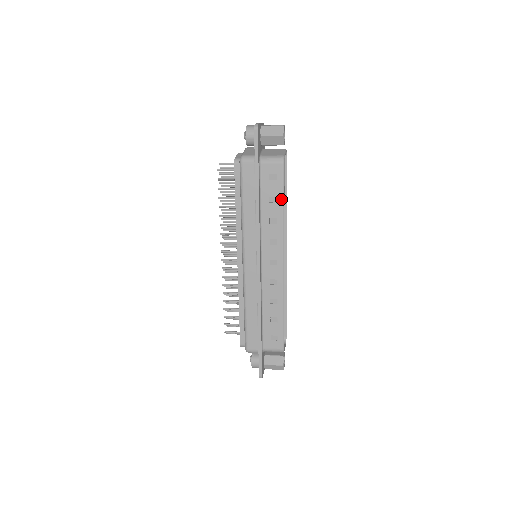
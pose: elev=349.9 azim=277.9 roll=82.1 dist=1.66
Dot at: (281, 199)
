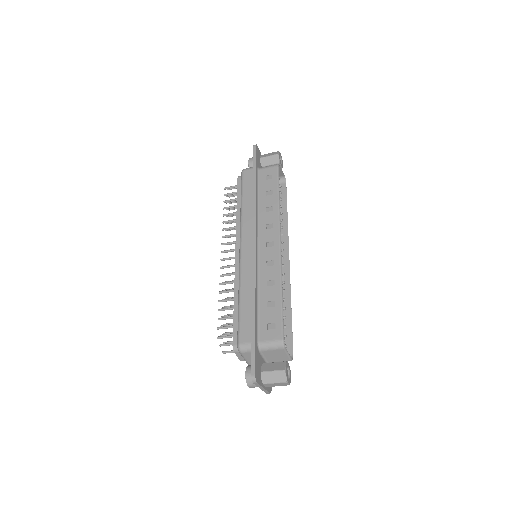
Dot at: (276, 191)
